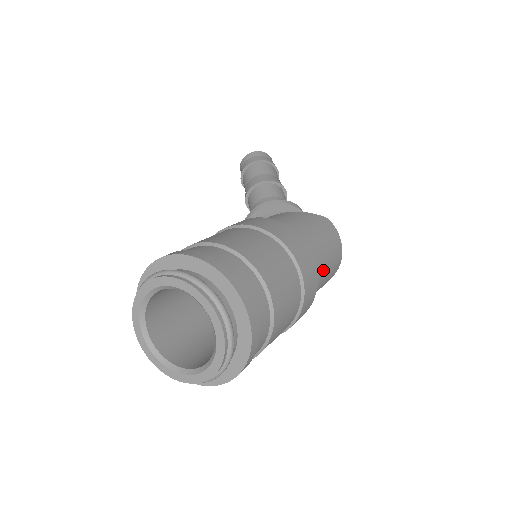
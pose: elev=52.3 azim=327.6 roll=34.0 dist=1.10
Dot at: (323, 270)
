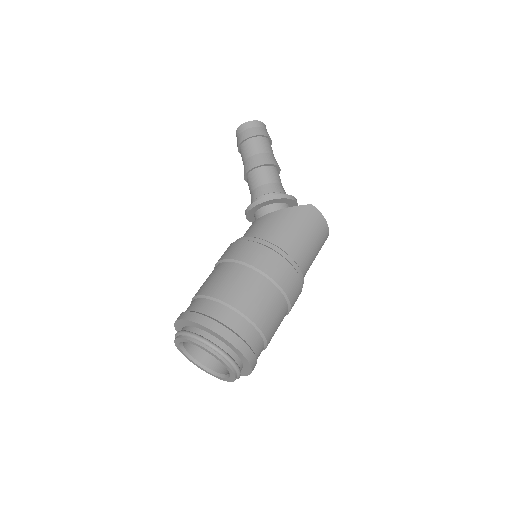
Dot at: (309, 261)
